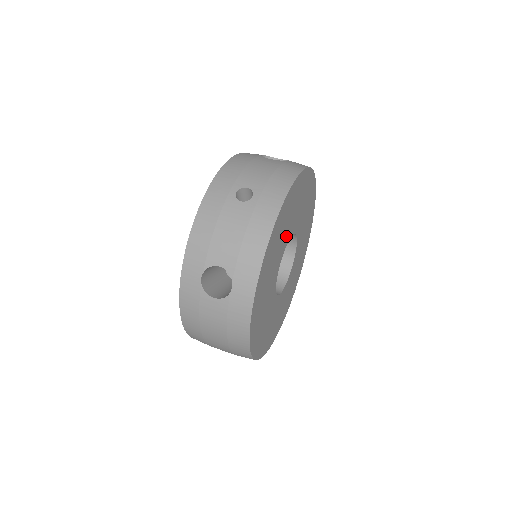
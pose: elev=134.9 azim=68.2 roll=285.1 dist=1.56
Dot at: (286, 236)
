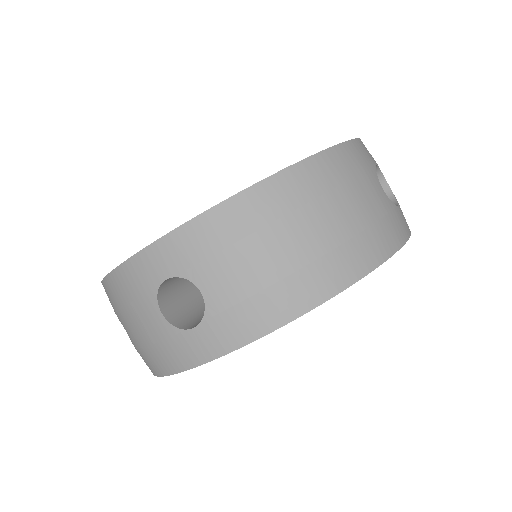
Dot at: occluded
